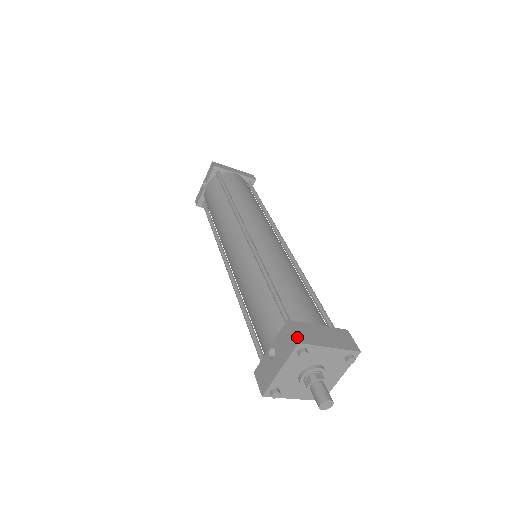
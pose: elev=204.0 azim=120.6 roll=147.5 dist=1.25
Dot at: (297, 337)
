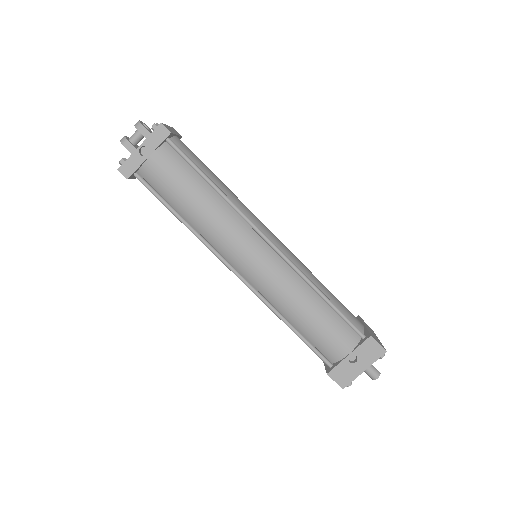
Dot at: (383, 347)
